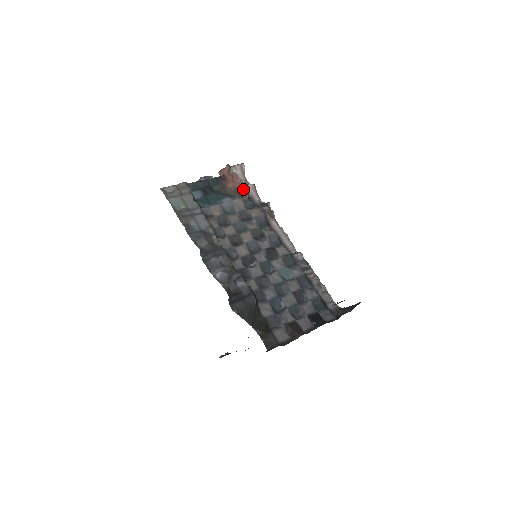
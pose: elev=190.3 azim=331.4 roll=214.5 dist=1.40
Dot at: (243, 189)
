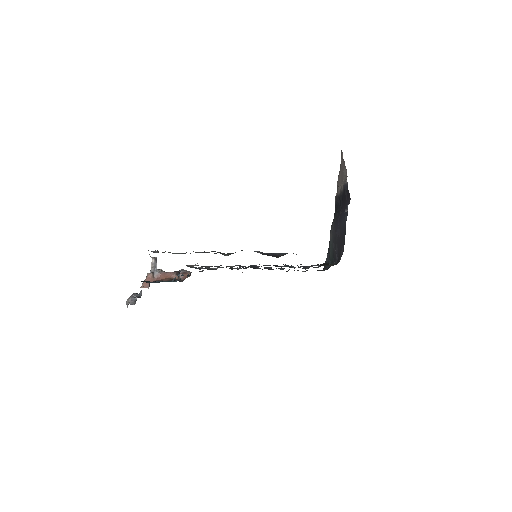
Dot at: (180, 272)
